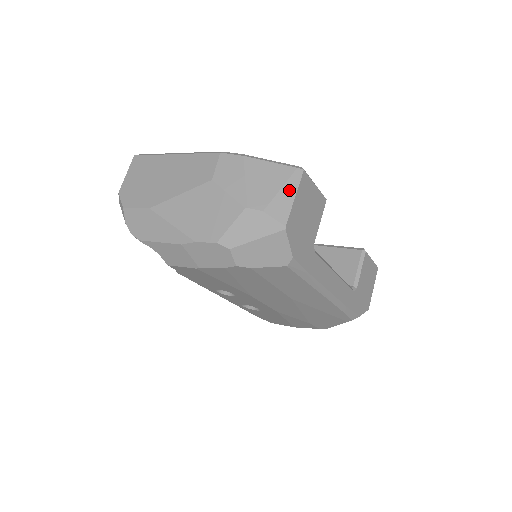
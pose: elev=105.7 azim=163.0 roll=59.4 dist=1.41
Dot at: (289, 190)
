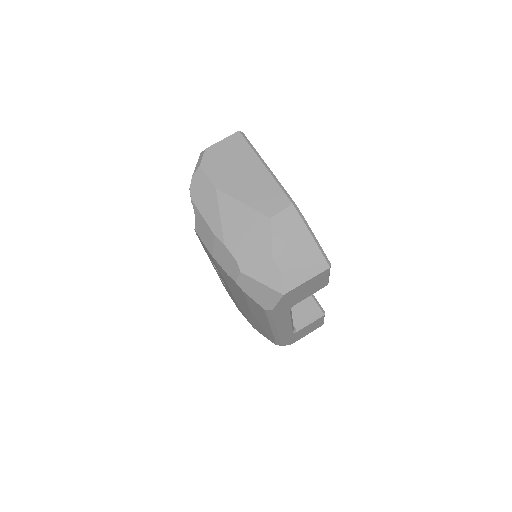
Dot at: (309, 273)
